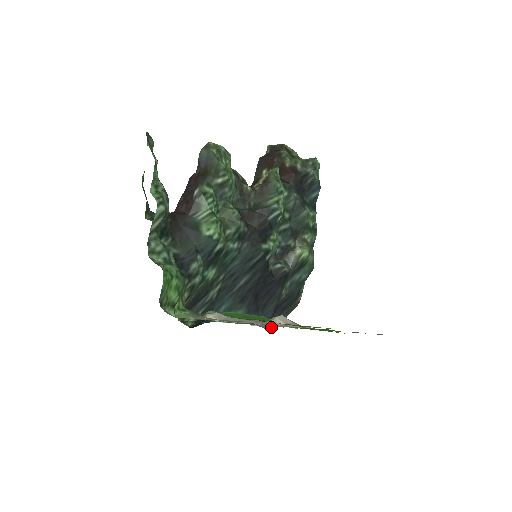
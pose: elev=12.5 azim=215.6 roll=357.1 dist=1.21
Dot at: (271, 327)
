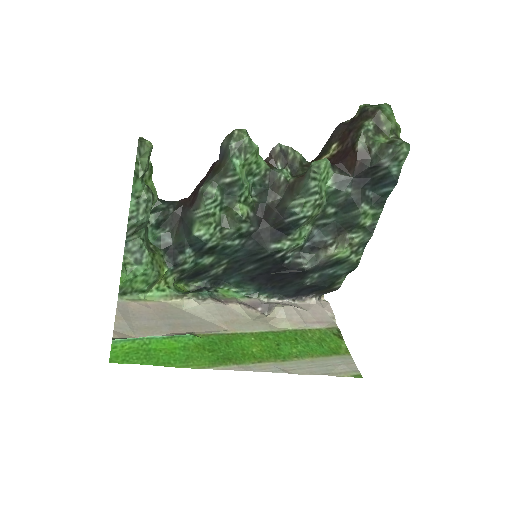
Dot at: (268, 313)
